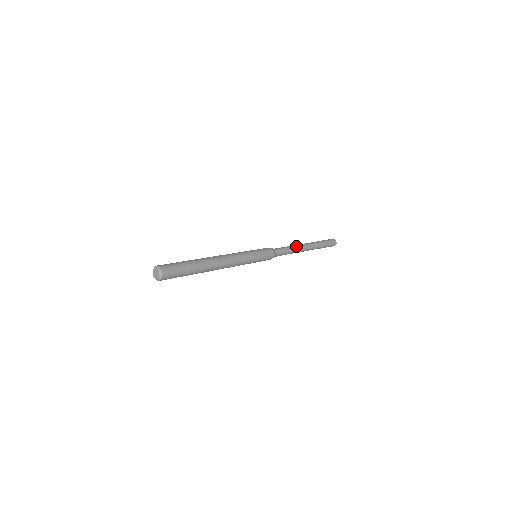
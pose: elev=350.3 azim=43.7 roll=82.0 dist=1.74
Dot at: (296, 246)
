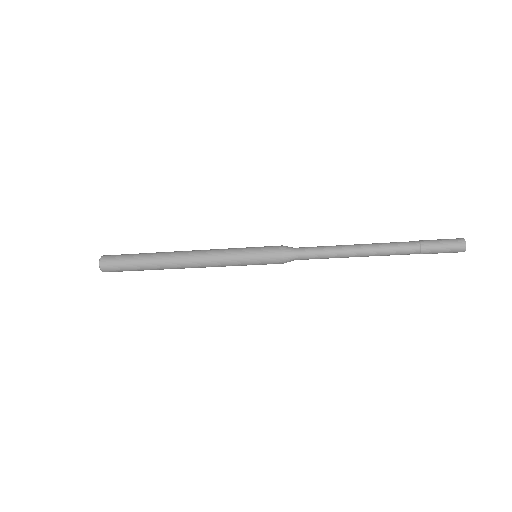
Dot at: (344, 246)
